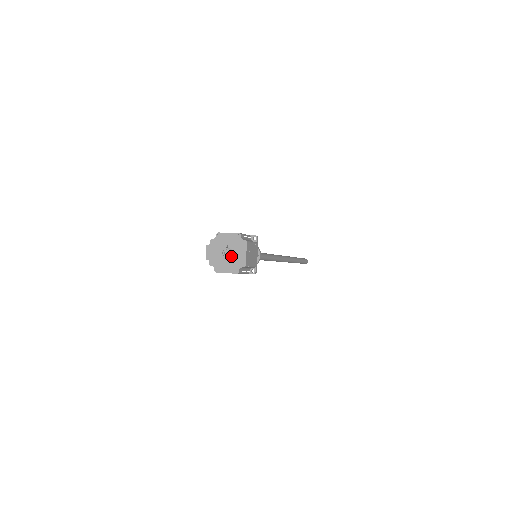
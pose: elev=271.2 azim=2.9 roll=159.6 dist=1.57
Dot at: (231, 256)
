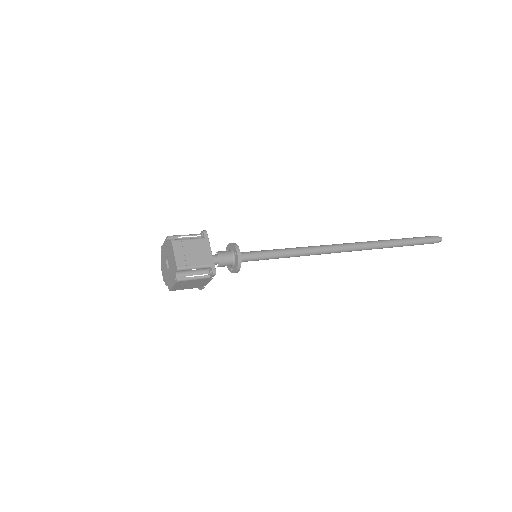
Dot at: (170, 265)
